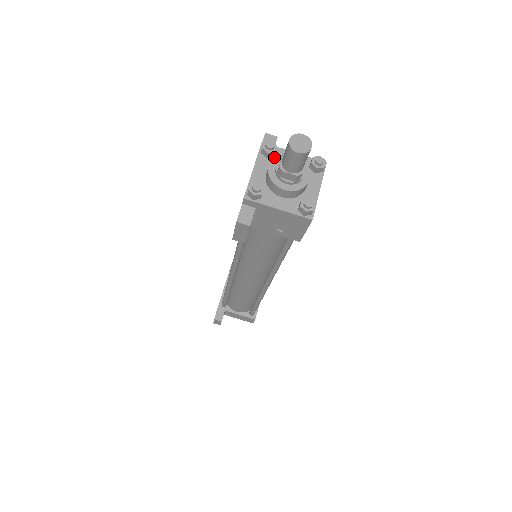
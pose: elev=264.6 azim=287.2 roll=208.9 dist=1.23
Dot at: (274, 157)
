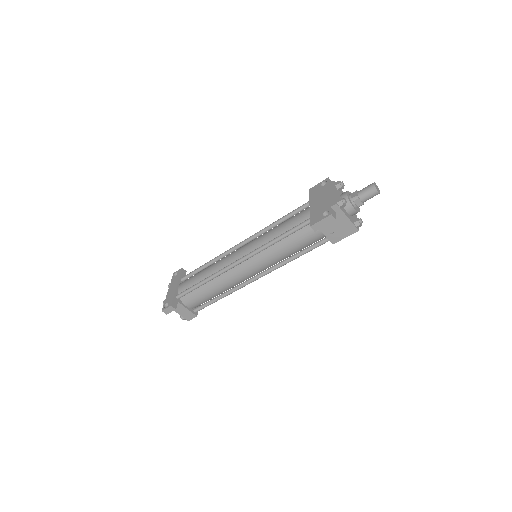
Dot at: (340, 191)
